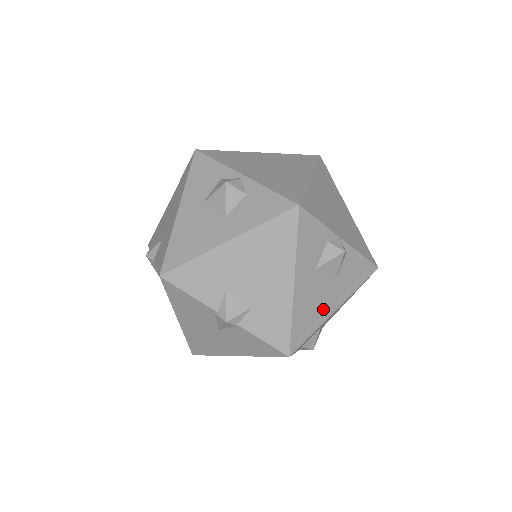
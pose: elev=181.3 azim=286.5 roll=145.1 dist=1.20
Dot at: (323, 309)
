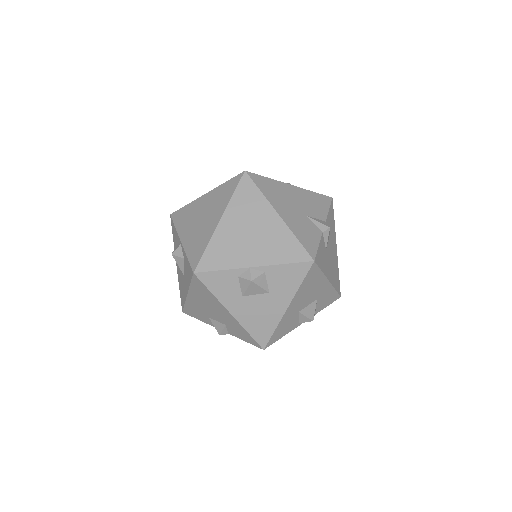
Dot at: (272, 314)
